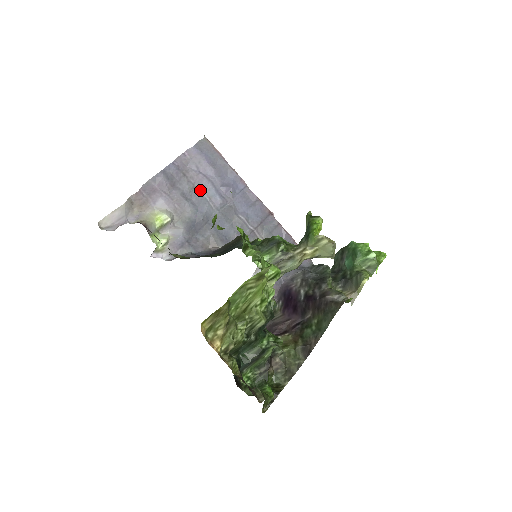
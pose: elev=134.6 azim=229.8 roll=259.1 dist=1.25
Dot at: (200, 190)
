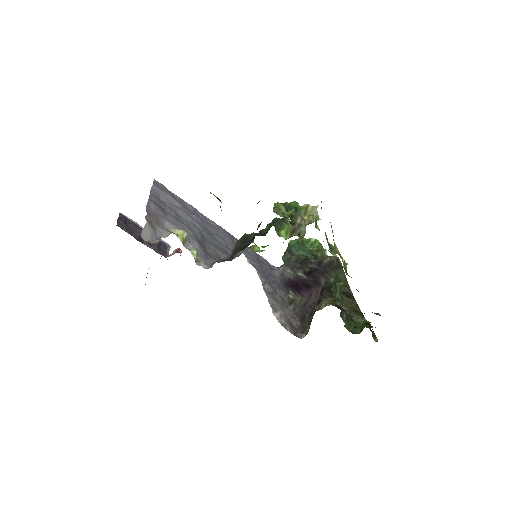
Dot at: (182, 216)
